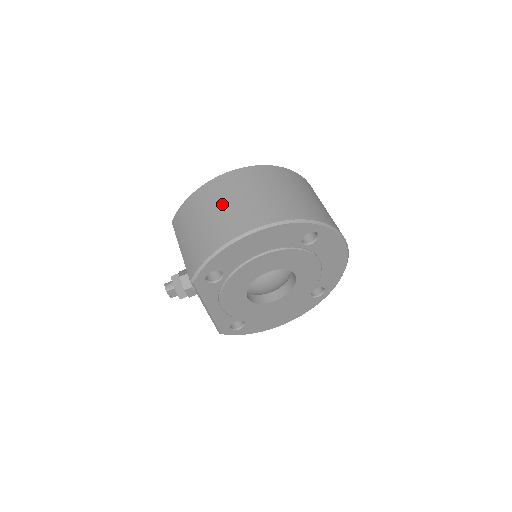
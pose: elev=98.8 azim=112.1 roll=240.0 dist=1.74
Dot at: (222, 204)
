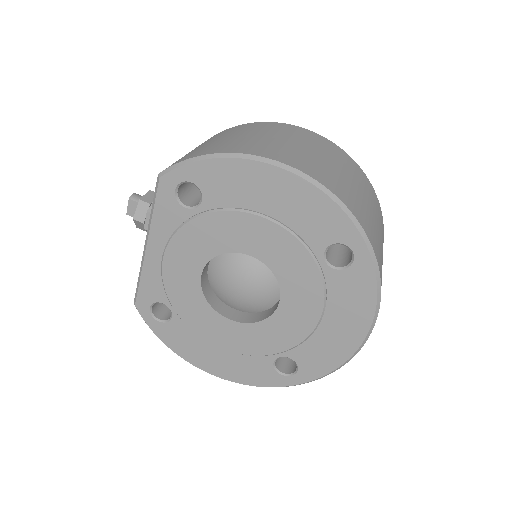
Dot at: (275, 136)
